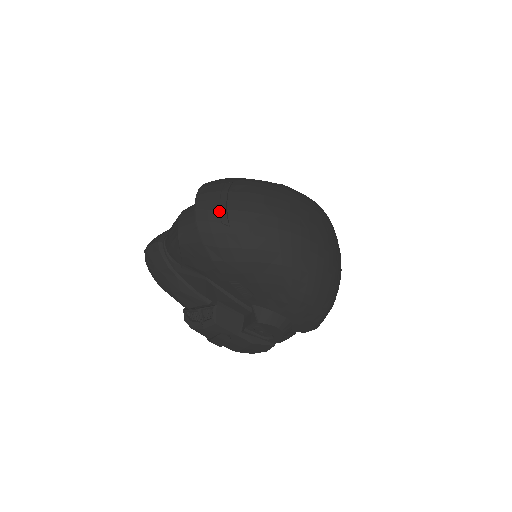
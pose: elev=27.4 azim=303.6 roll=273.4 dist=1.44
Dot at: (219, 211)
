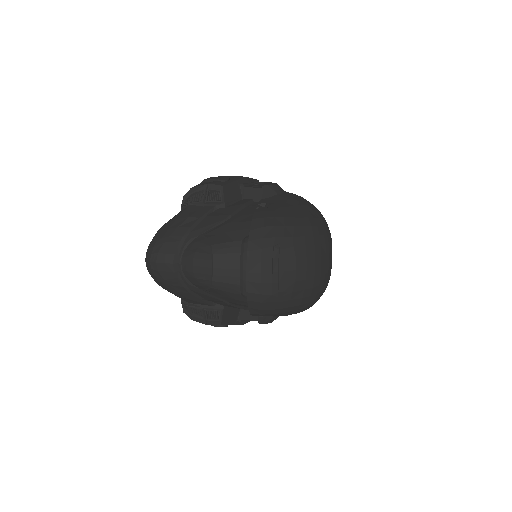
Dot at: (271, 285)
